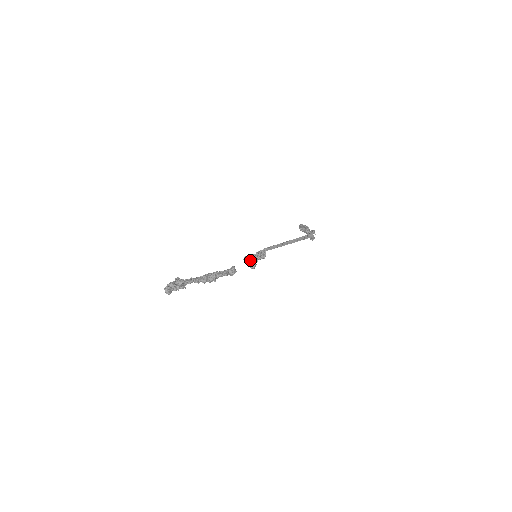
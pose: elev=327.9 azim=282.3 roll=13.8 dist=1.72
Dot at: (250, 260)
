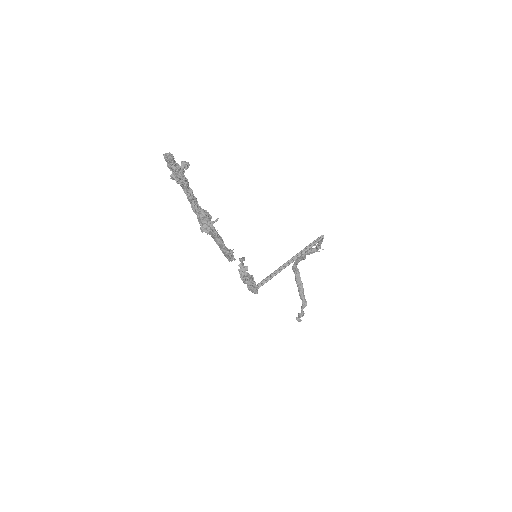
Dot at: occluded
